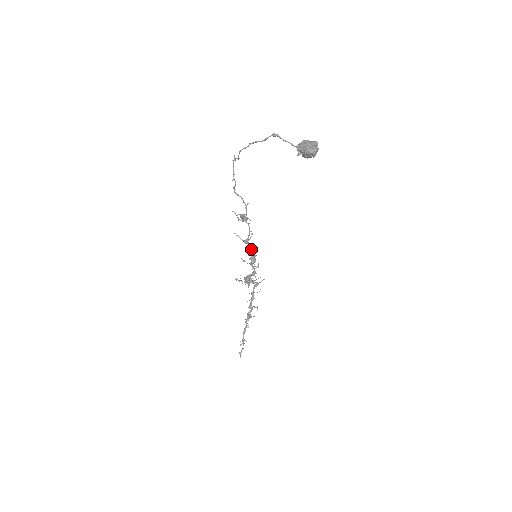
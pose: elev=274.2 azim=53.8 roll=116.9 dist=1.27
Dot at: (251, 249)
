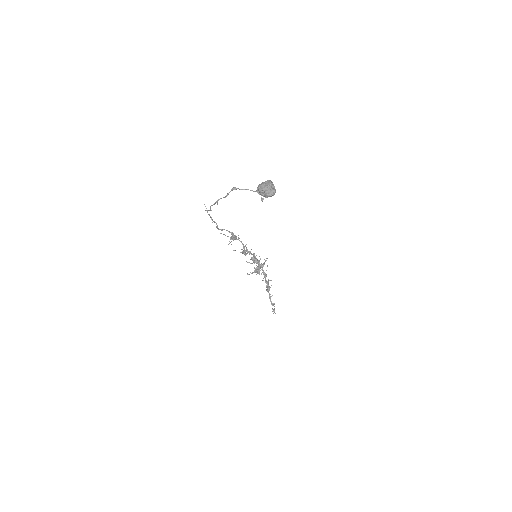
Dot at: occluded
